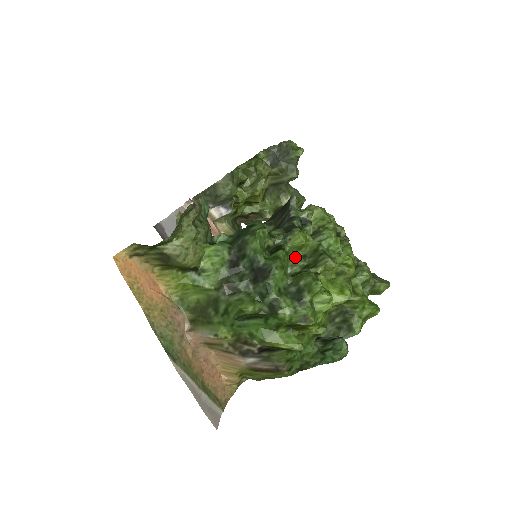
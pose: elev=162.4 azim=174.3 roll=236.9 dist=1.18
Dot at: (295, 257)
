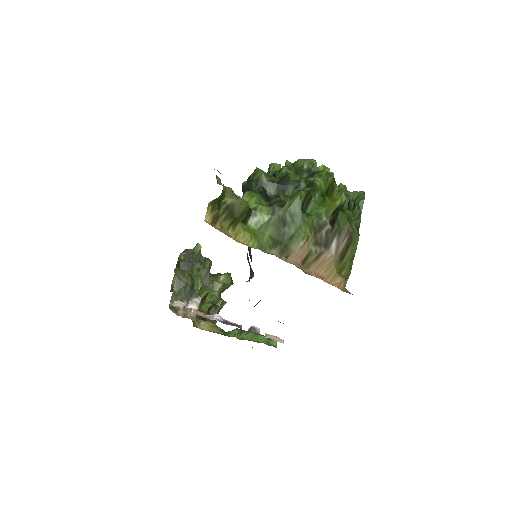
Dot at: occluded
